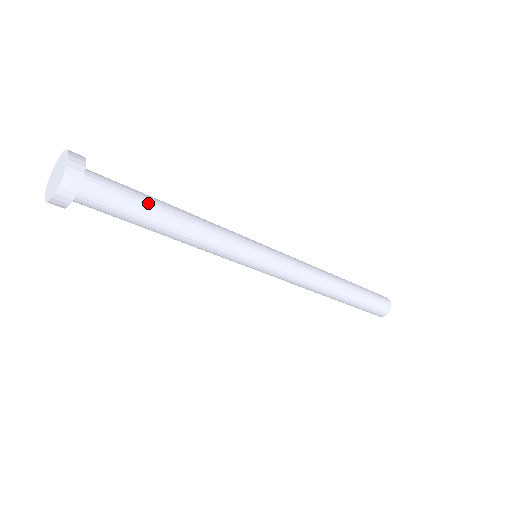
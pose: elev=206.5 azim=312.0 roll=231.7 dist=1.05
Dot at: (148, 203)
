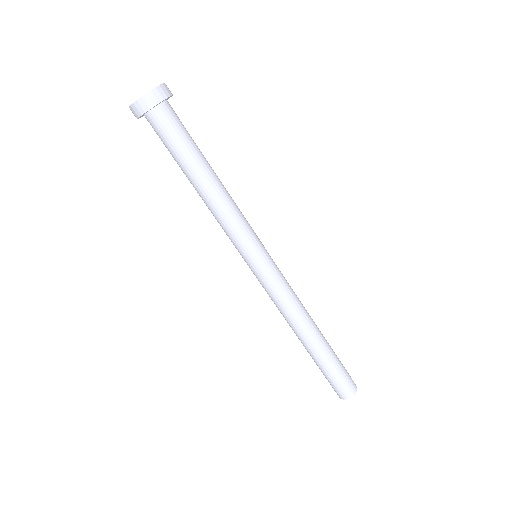
Dot at: occluded
